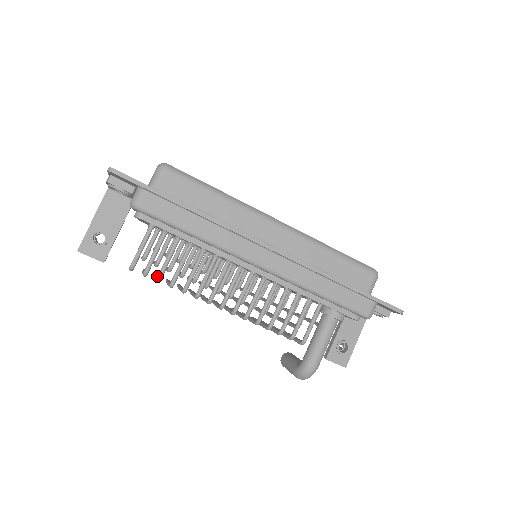
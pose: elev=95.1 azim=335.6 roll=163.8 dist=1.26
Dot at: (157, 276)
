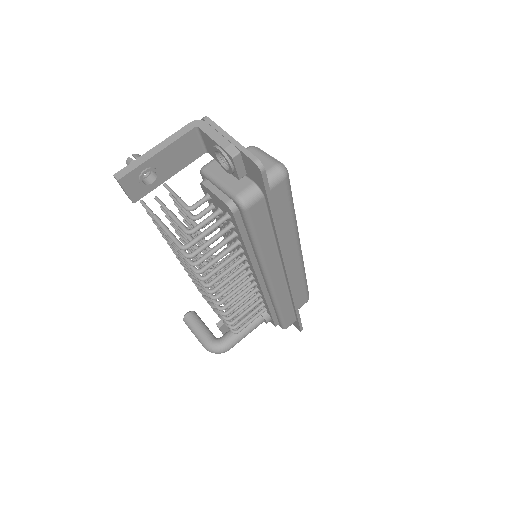
Dot at: occluded
